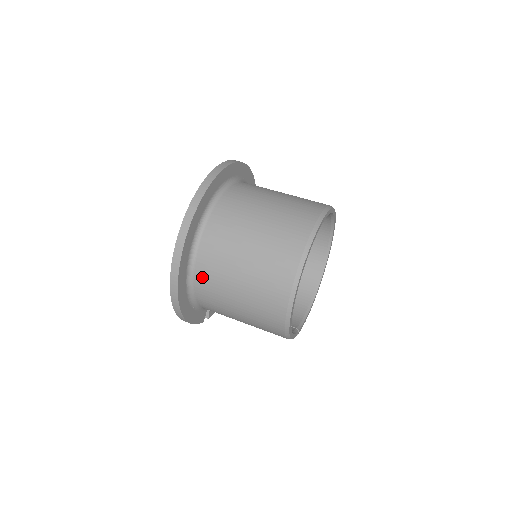
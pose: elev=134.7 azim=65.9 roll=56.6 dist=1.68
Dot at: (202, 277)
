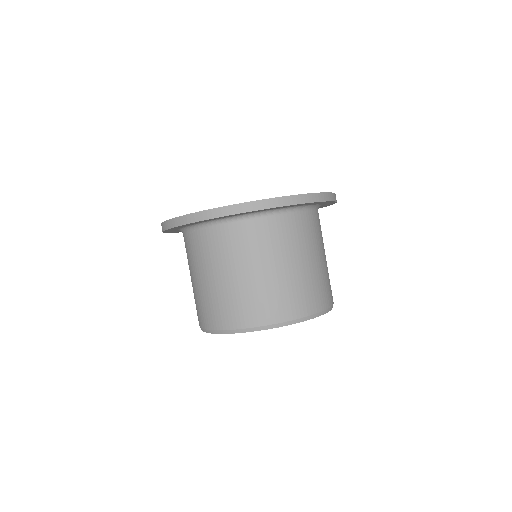
Dot at: (191, 241)
